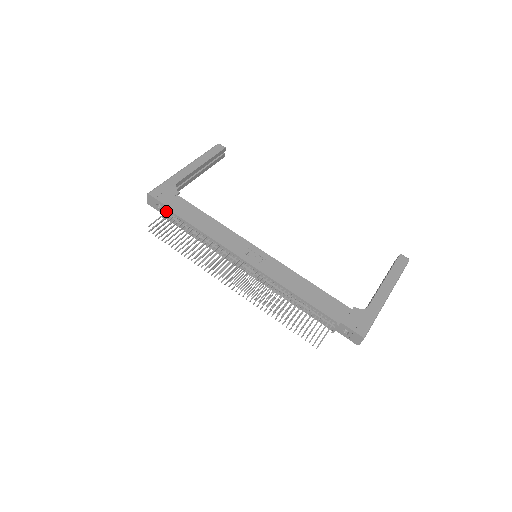
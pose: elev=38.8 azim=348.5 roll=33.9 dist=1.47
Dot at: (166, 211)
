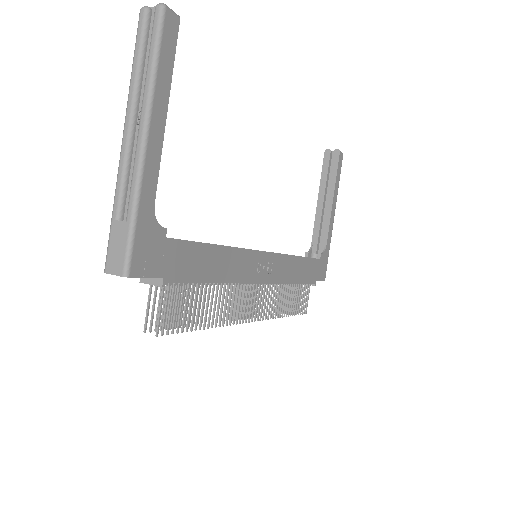
Dot at: (160, 282)
